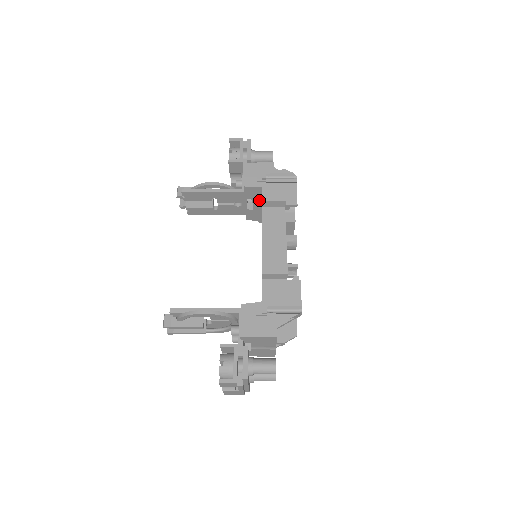
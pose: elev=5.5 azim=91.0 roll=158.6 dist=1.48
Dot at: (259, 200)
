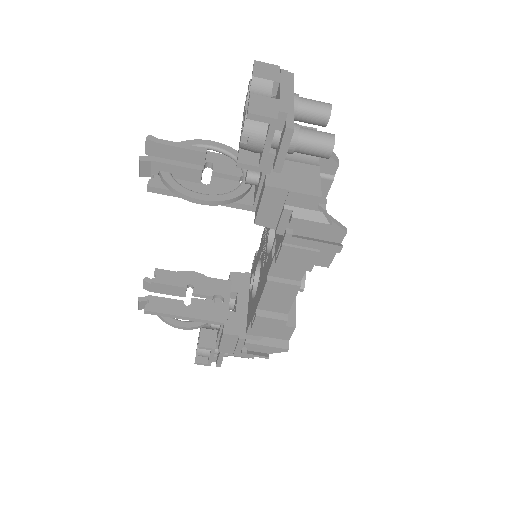
Dot at: (246, 294)
